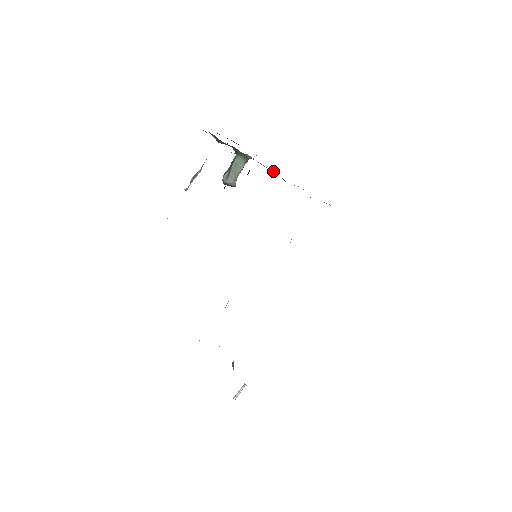
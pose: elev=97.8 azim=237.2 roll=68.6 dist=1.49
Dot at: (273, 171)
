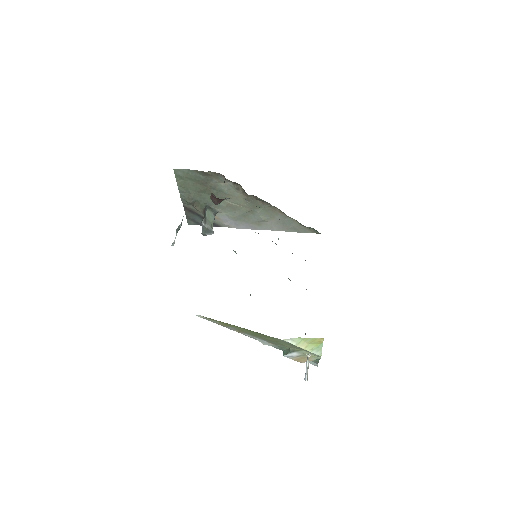
Dot at: (239, 206)
